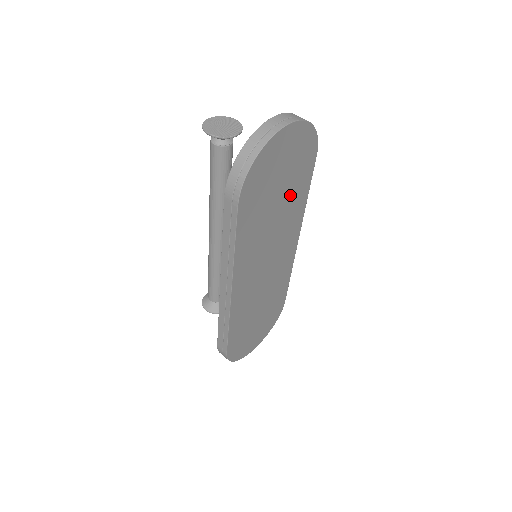
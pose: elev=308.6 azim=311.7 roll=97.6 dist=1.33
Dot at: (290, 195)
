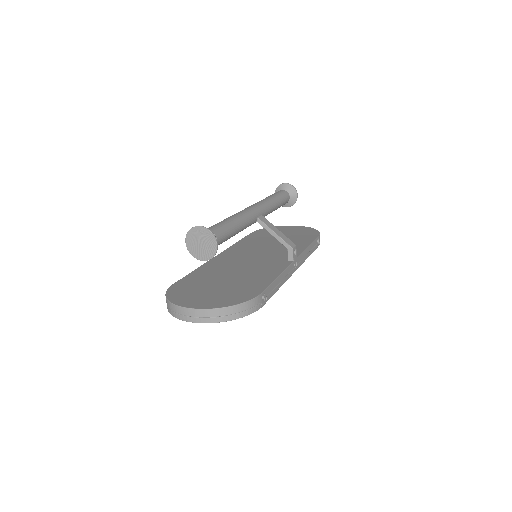
Dot at: occluded
